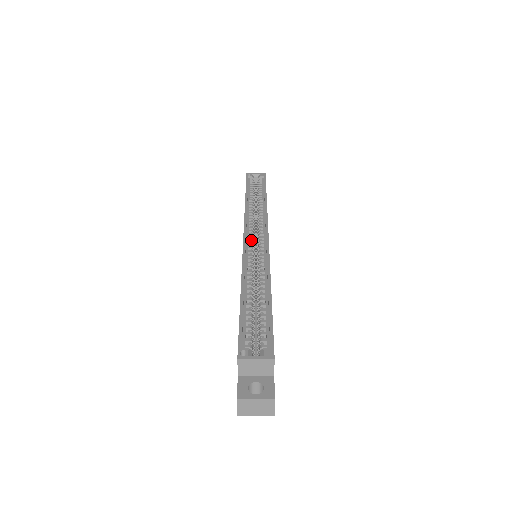
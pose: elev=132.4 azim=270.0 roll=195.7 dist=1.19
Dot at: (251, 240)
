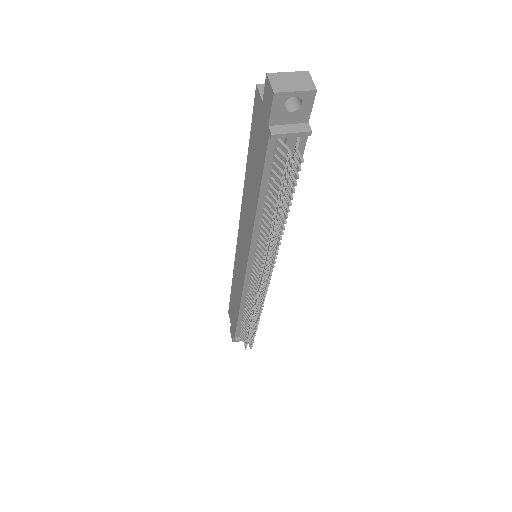
Dot at: occluded
